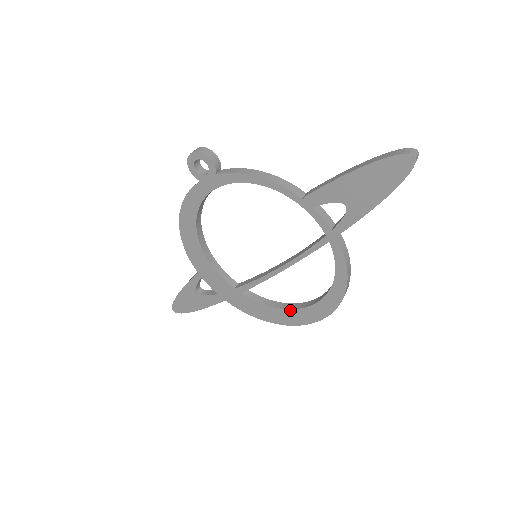
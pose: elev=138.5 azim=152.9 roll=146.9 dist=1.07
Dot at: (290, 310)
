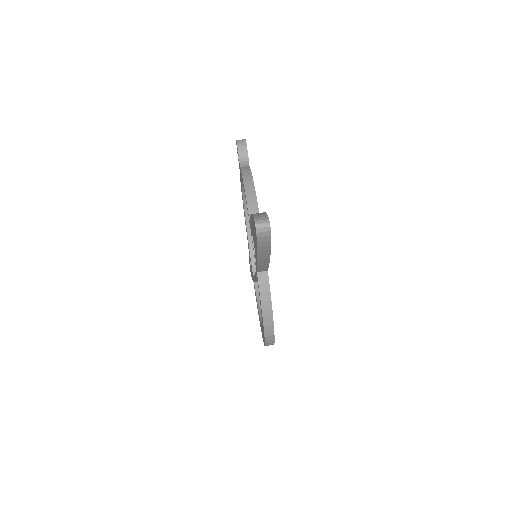
Dot at: (260, 320)
